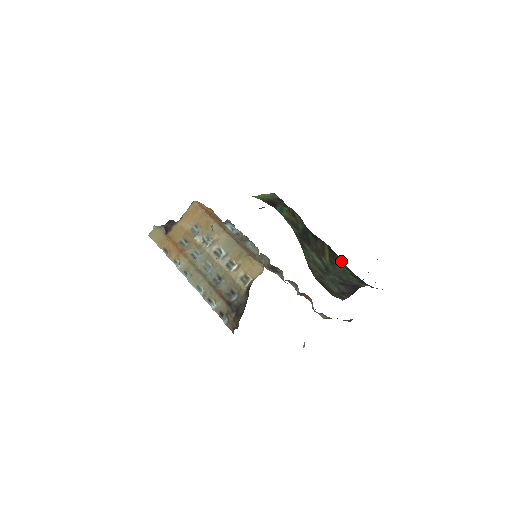
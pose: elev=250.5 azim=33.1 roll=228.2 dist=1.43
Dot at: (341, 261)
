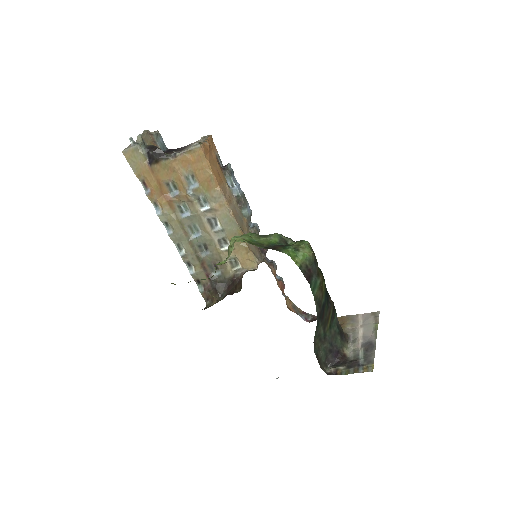
Dot at: (336, 317)
